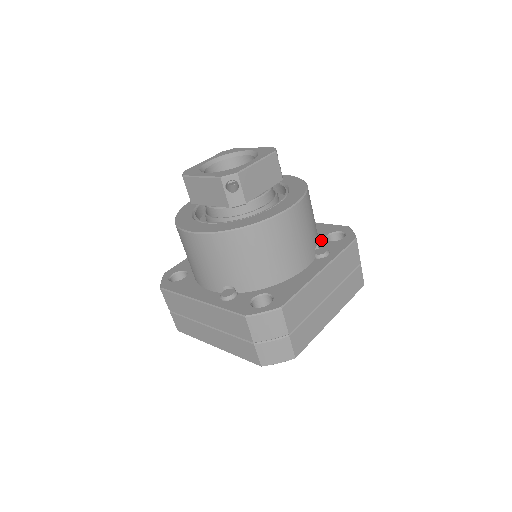
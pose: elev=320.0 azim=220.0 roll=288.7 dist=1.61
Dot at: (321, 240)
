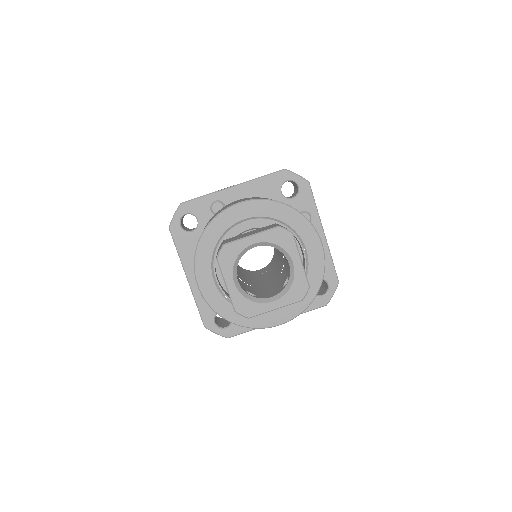
Dot at: occluded
